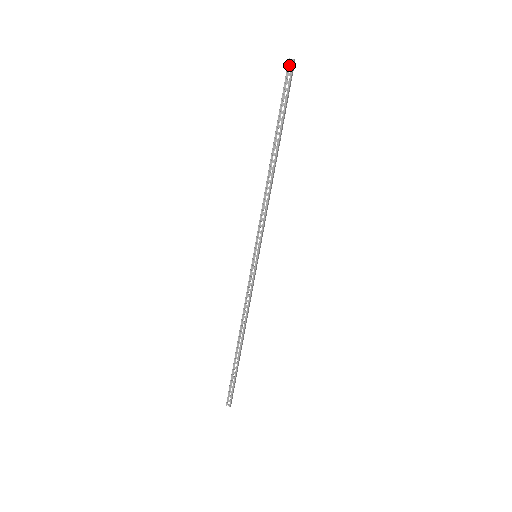
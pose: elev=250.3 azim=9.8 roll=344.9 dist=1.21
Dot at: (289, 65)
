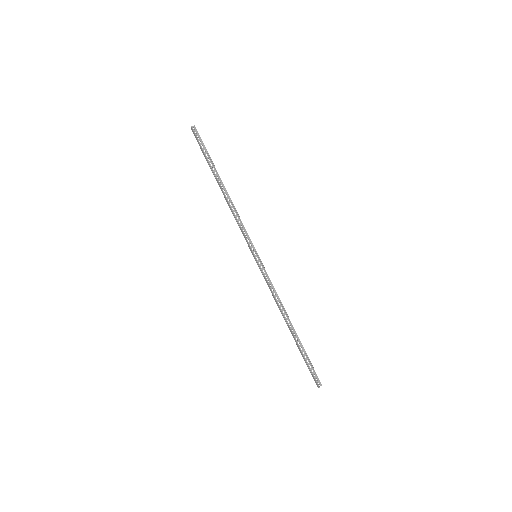
Dot at: (193, 130)
